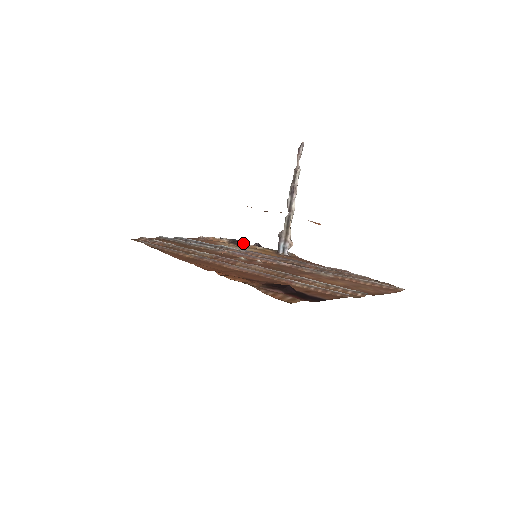
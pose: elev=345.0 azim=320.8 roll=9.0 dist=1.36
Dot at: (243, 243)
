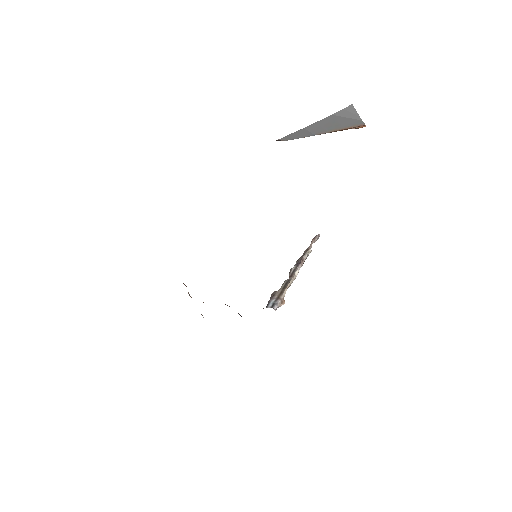
Dot at: occluded
